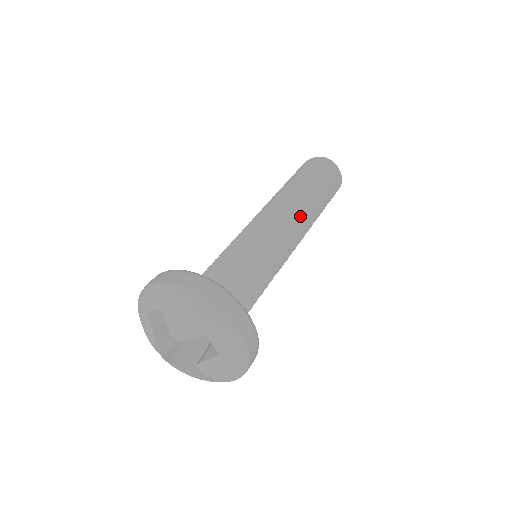
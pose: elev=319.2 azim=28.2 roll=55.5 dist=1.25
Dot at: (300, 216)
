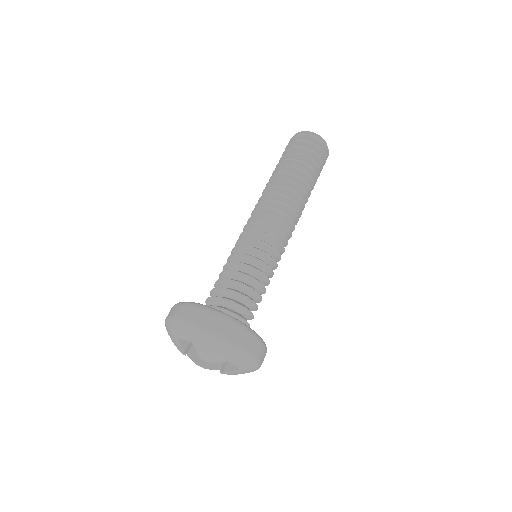
Dot at: (294, 214)
